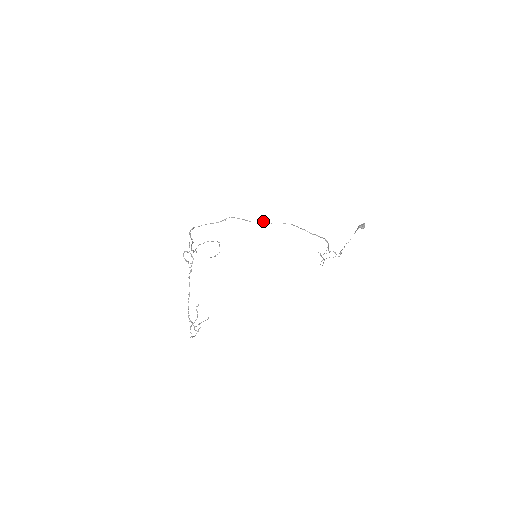
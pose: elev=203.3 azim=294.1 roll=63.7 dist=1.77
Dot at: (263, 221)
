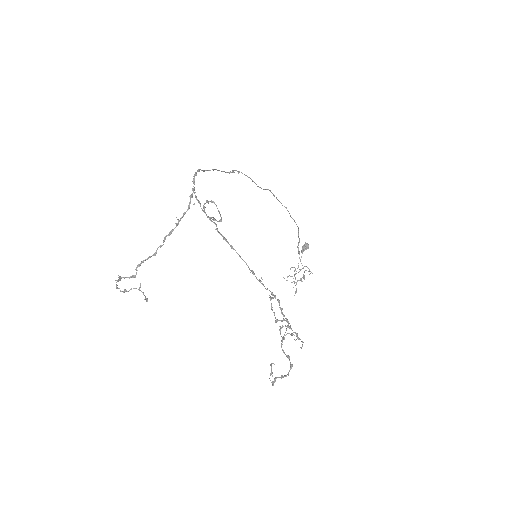
Dot at: (268, 189)
